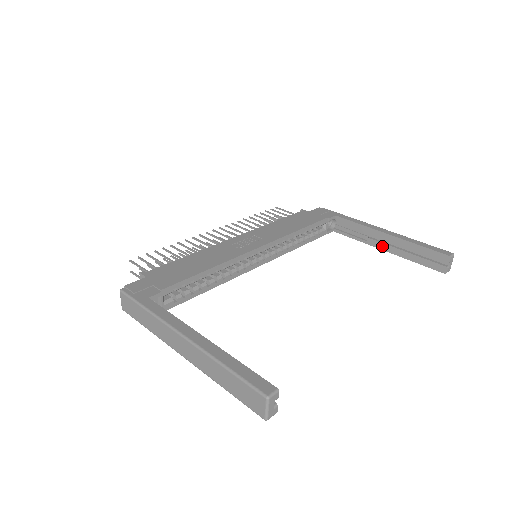
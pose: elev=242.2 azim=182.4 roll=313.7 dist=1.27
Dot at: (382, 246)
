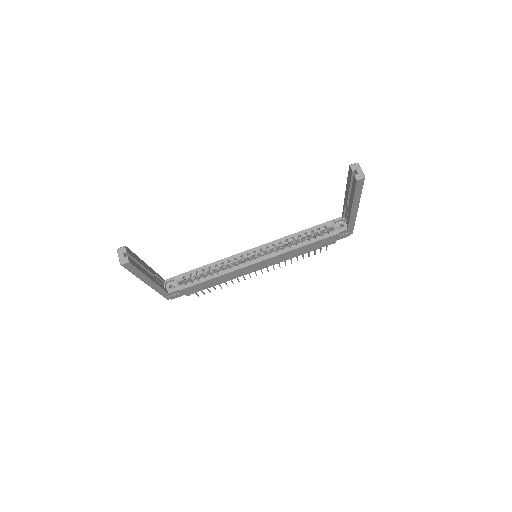
Dot at: (350, 206)
